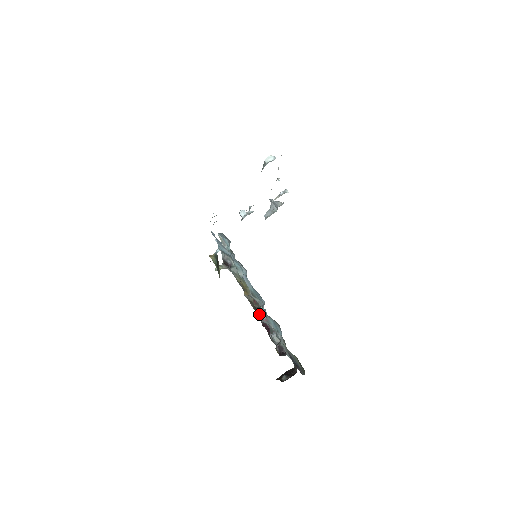
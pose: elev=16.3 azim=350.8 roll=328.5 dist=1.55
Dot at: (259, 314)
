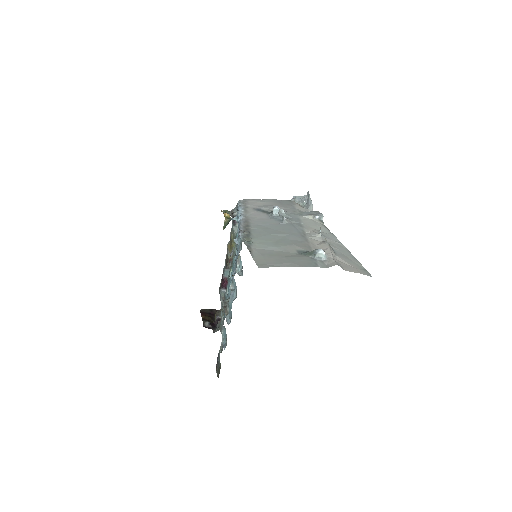
Dot at: occluded
